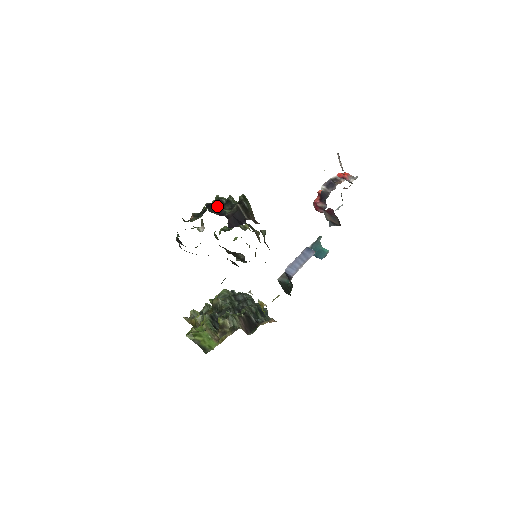
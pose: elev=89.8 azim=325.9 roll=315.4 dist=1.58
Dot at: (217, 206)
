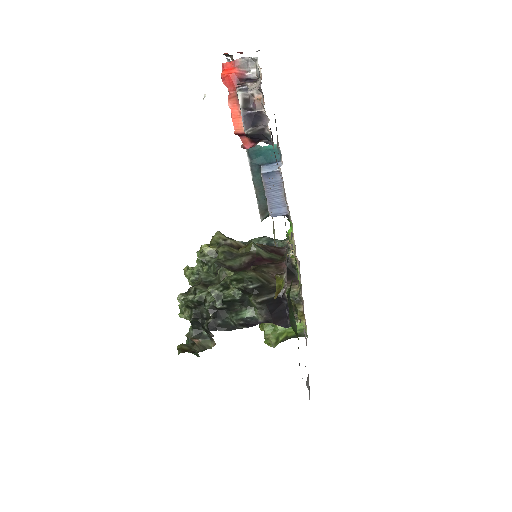
Dot at: (222, 317)
